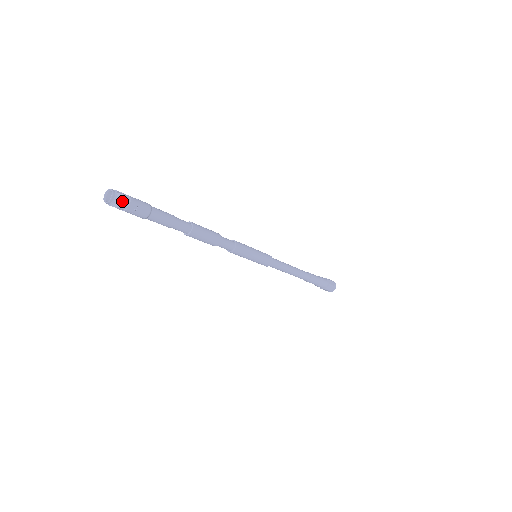
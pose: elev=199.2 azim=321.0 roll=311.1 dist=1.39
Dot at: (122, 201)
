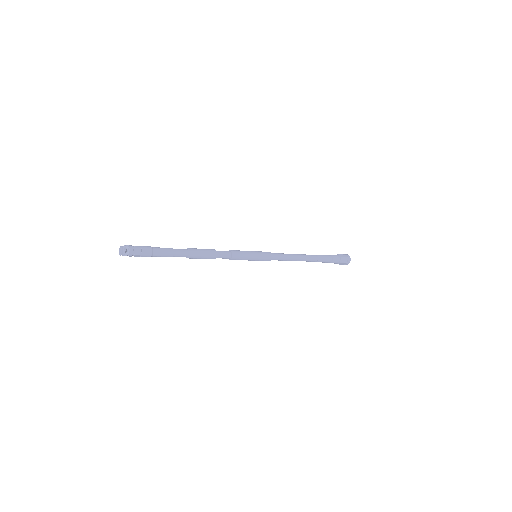
Dot at: (129, 255)
